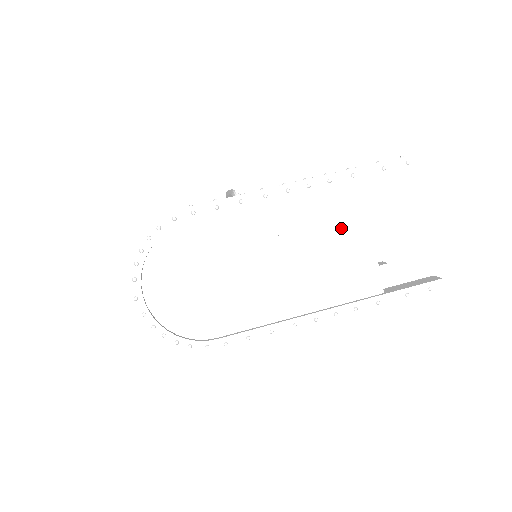
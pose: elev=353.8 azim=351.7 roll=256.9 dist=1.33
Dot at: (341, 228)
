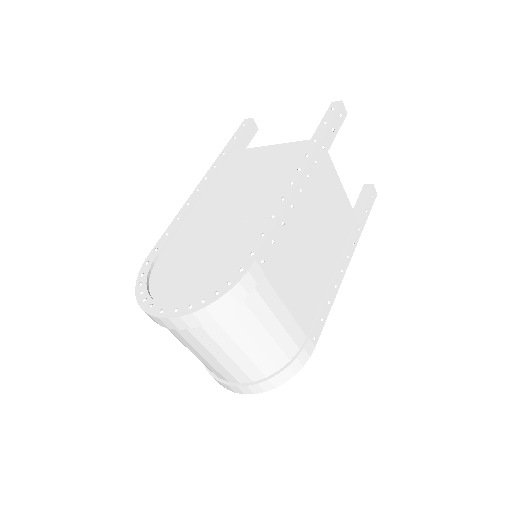
Dot at: (247, 164)
